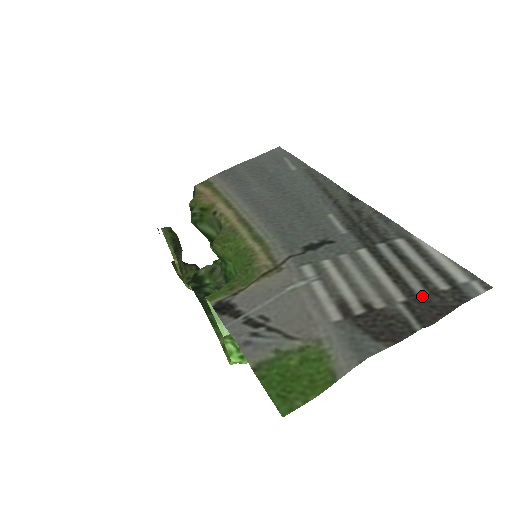
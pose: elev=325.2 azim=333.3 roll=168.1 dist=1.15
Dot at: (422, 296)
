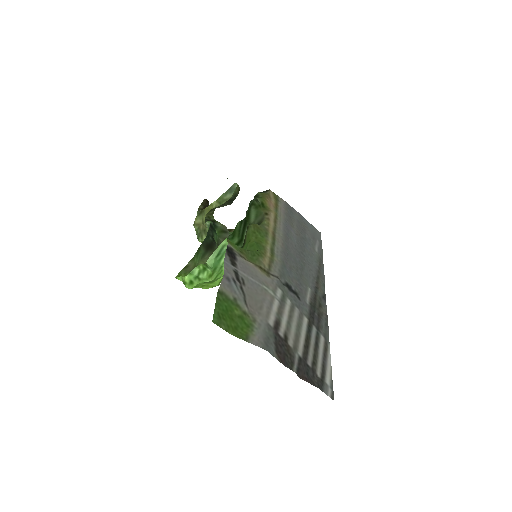
Dot at: (308, 365)
